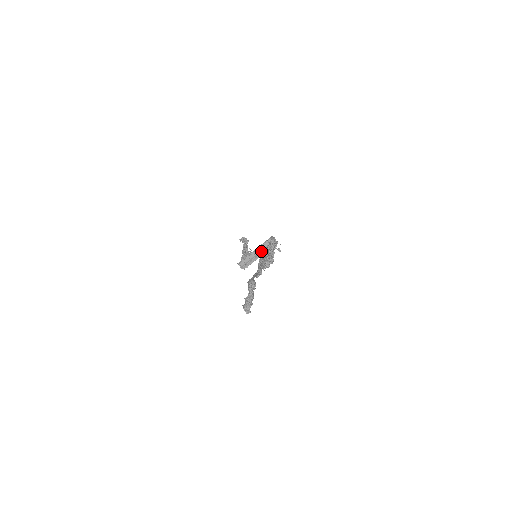
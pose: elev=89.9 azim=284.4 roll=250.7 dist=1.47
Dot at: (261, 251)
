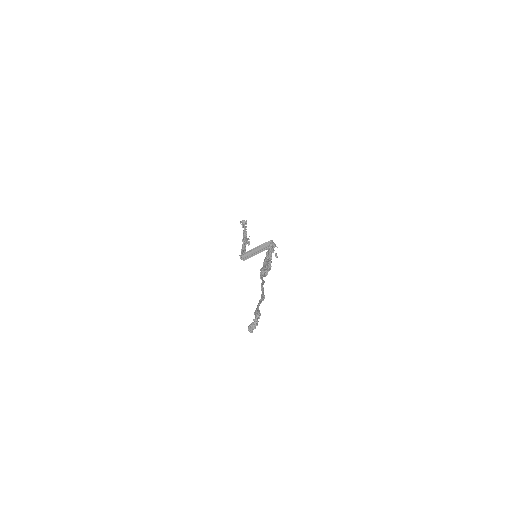
Dot at: (260, 249)
